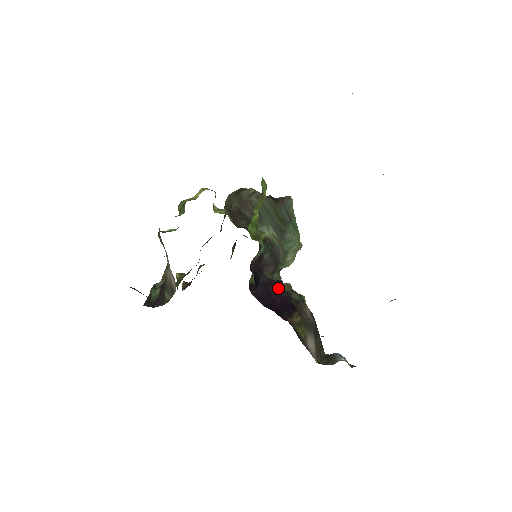
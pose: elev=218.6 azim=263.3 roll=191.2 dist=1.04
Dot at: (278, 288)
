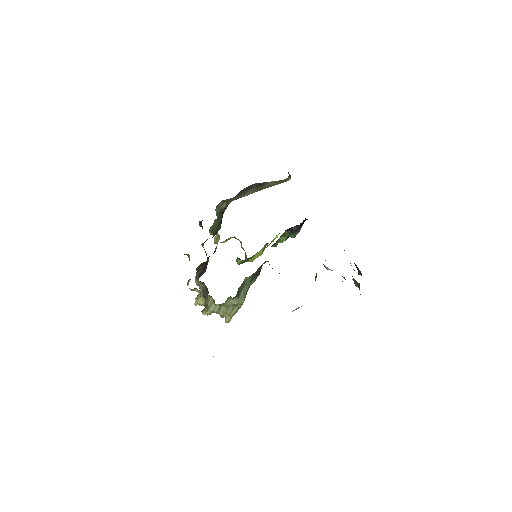
Dot at: occluded
